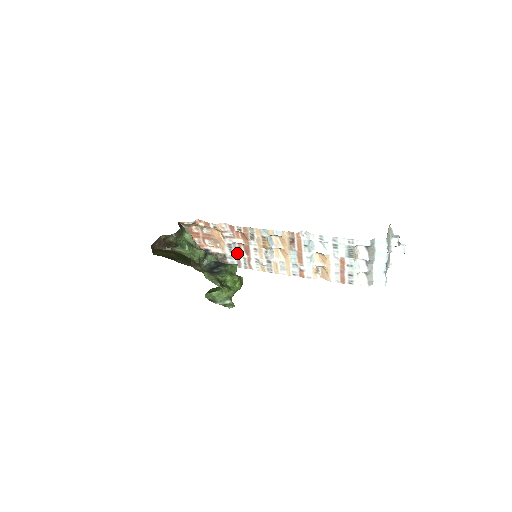
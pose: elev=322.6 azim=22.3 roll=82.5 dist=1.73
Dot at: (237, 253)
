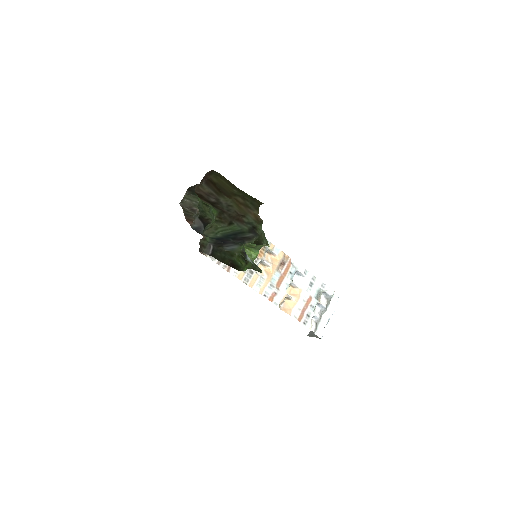
Dot at: occluded
